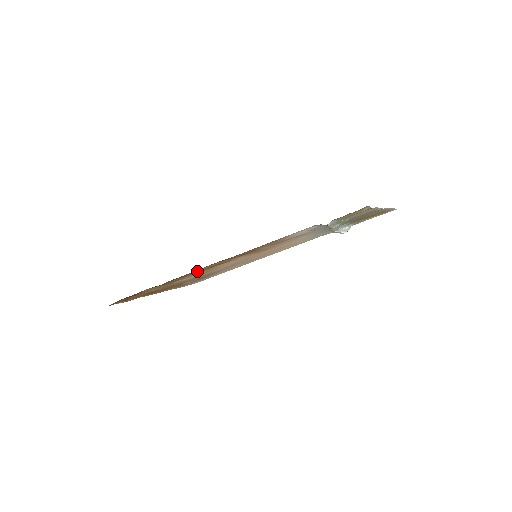
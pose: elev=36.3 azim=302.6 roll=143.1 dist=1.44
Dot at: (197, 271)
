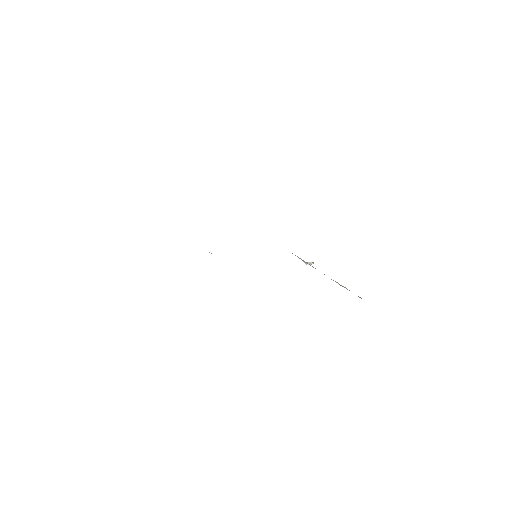
Dot at: occluded
